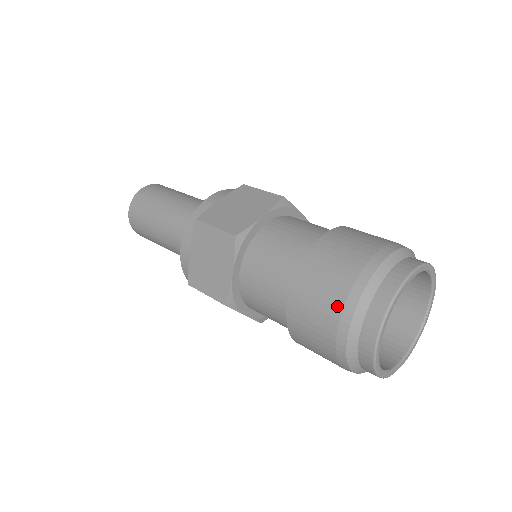
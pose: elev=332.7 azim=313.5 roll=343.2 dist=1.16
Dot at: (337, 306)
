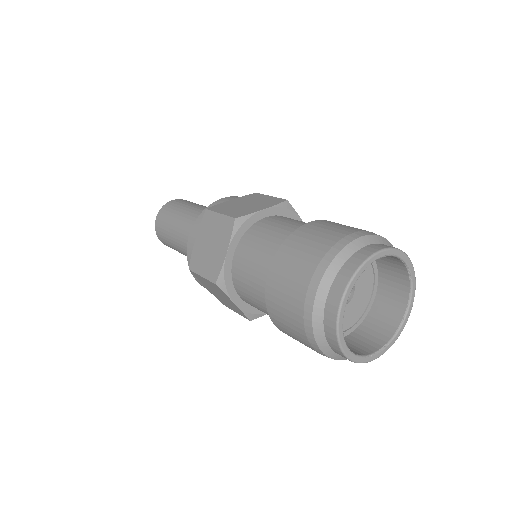
Dot at: (303, 337)
